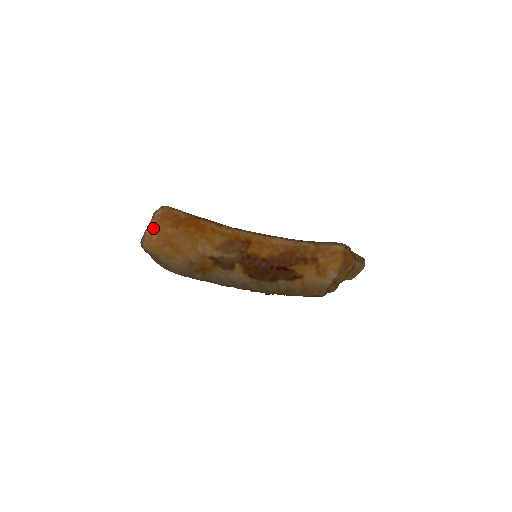
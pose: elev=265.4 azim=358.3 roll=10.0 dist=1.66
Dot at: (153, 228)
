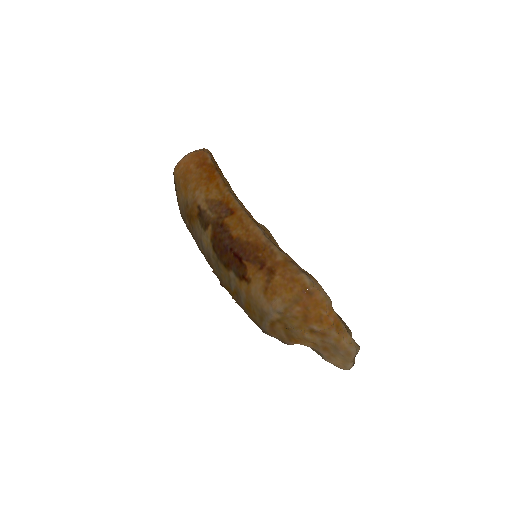
Dot at: (185, 159)
